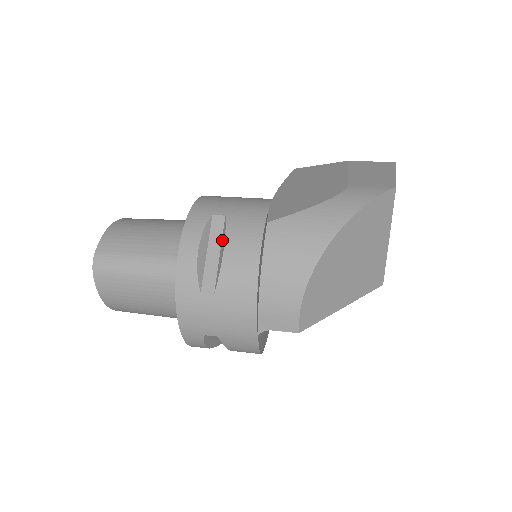
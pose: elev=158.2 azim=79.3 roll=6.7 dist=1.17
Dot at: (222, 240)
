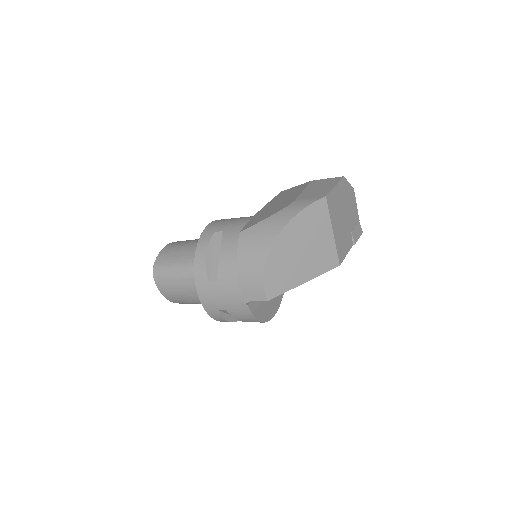
Dot at: occluded
